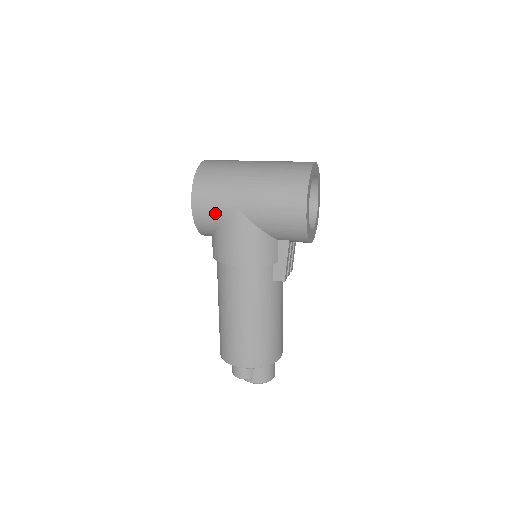
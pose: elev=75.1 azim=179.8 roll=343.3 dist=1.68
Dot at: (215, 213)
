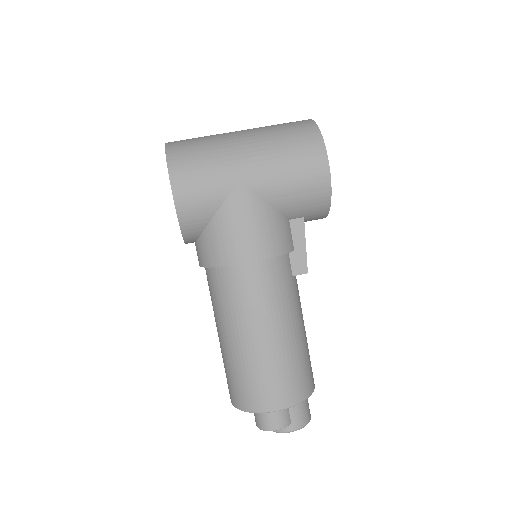
Dot at: (208, 196)
